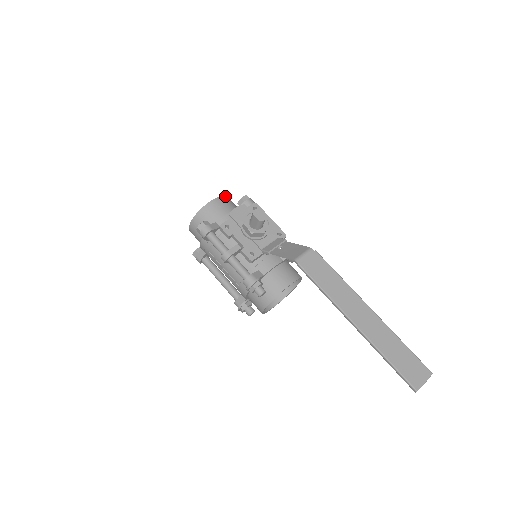
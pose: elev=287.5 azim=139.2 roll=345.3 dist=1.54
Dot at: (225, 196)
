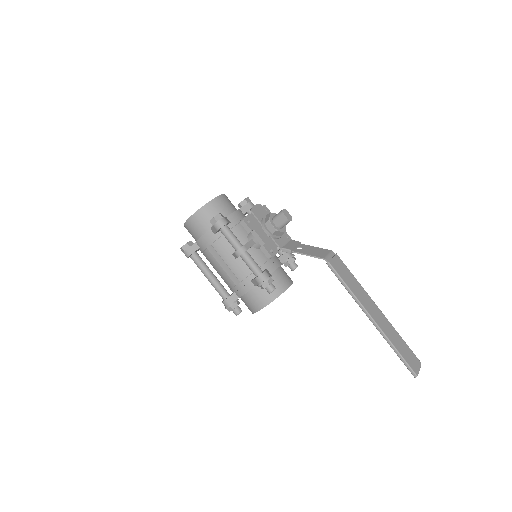
Dot at: occluded
